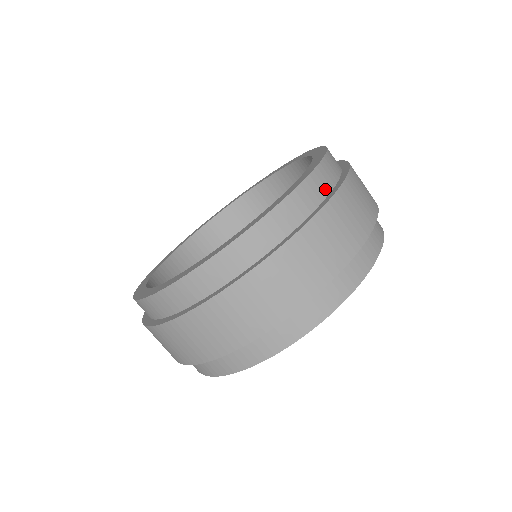
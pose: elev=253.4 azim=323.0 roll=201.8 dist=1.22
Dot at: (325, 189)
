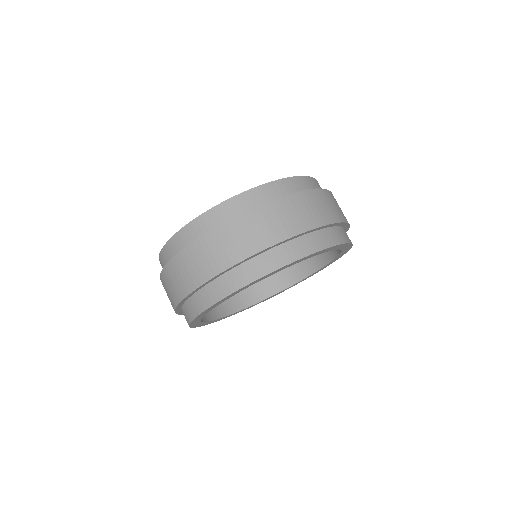
Dot at: (300, 190)
